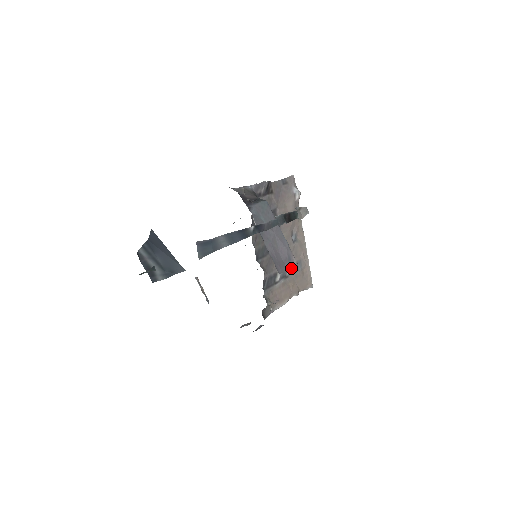
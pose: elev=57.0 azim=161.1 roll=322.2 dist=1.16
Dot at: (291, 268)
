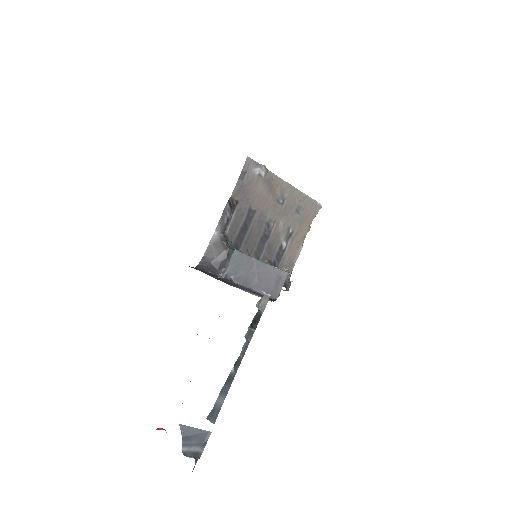
Dot at: (292, 222)
